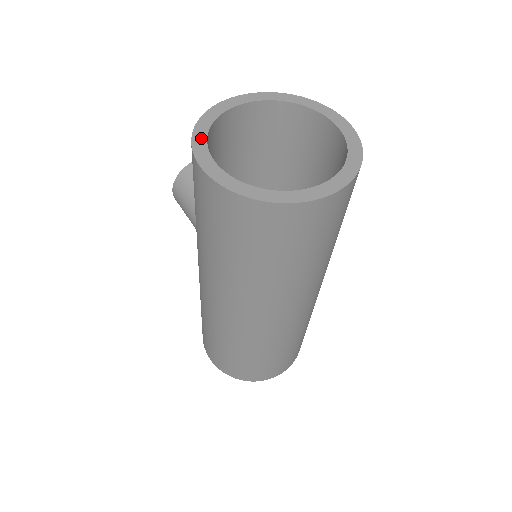
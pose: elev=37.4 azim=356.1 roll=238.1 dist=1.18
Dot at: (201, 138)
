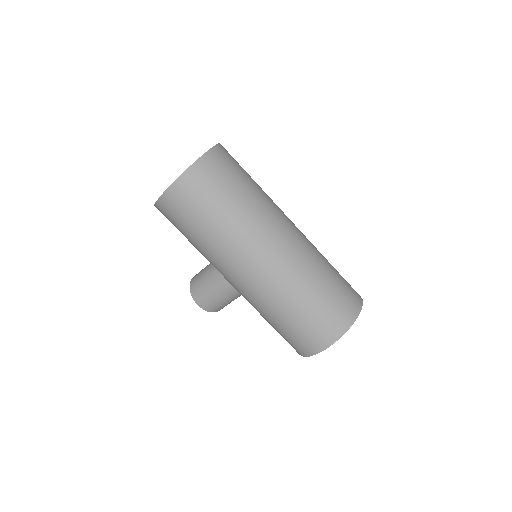
Dot at: occluded
